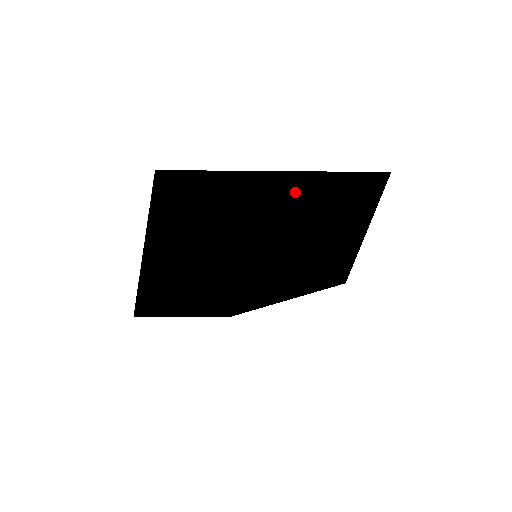
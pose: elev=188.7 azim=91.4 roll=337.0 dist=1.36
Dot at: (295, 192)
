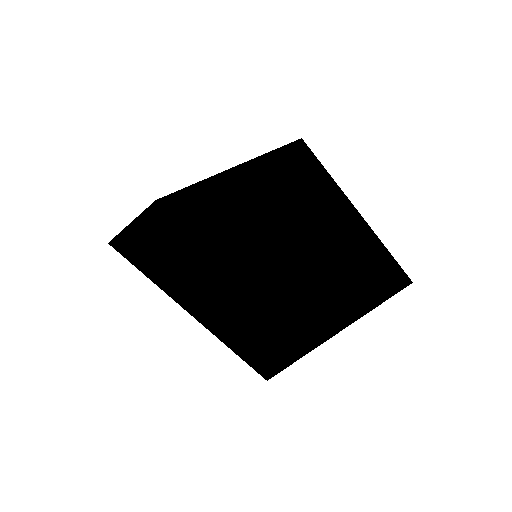
Dot at: occluded
